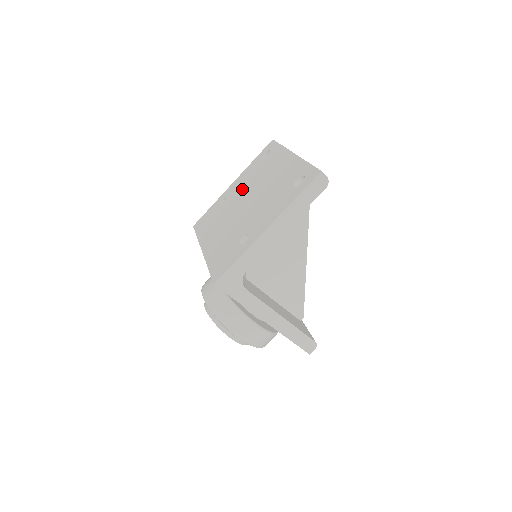
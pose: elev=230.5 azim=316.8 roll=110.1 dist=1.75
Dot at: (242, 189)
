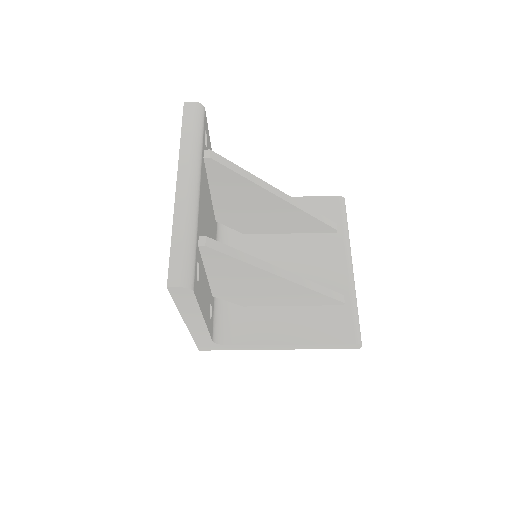
Dot at: occluded
